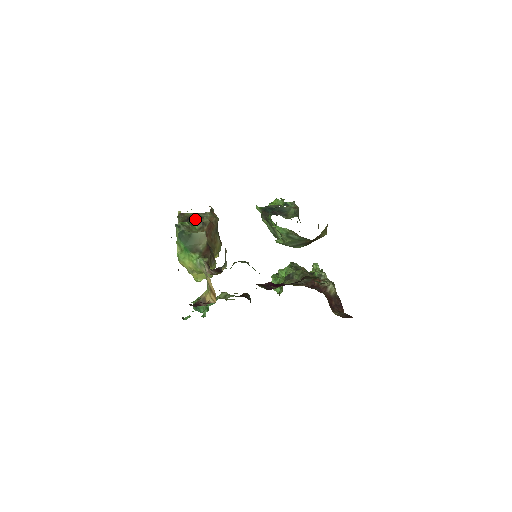
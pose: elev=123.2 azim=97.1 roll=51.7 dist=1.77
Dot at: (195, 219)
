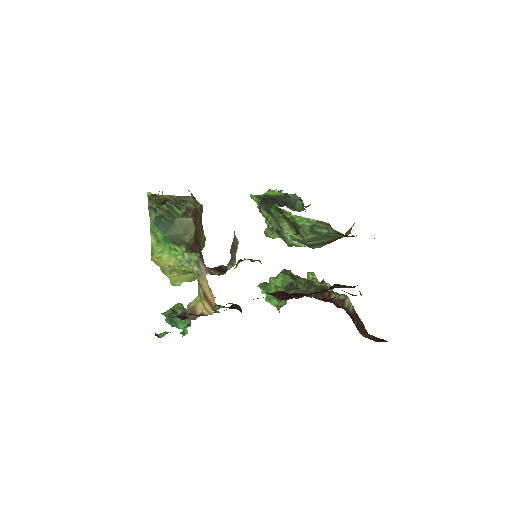
Dot at: (175, 202)
